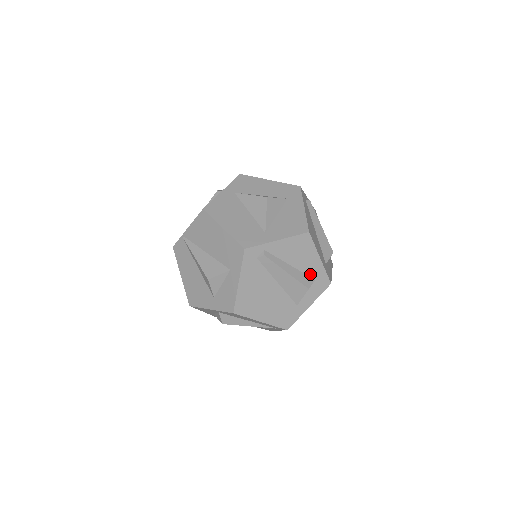
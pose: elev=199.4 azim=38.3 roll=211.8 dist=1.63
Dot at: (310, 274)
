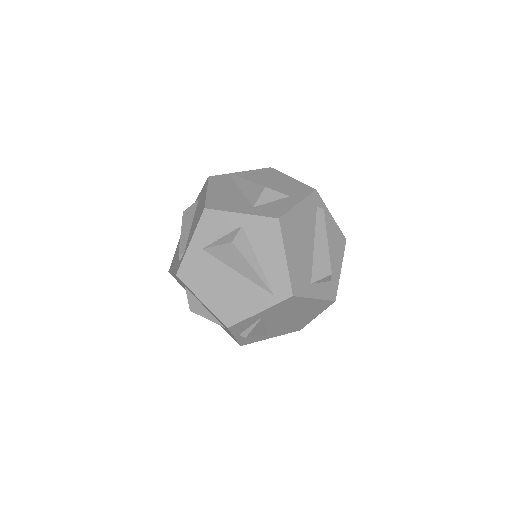
Dot at: occluded
